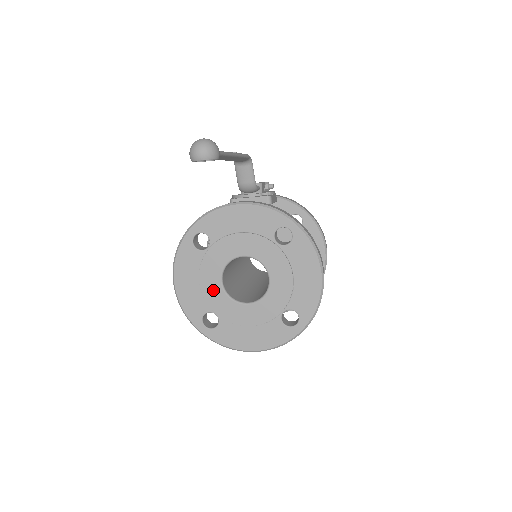
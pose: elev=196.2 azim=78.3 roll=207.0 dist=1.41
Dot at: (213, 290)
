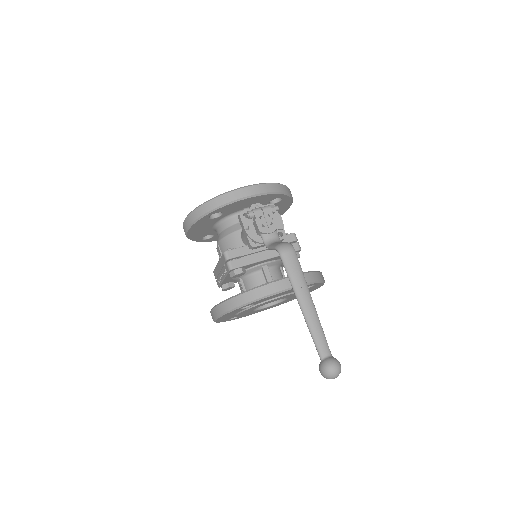
Dot at: occluded
